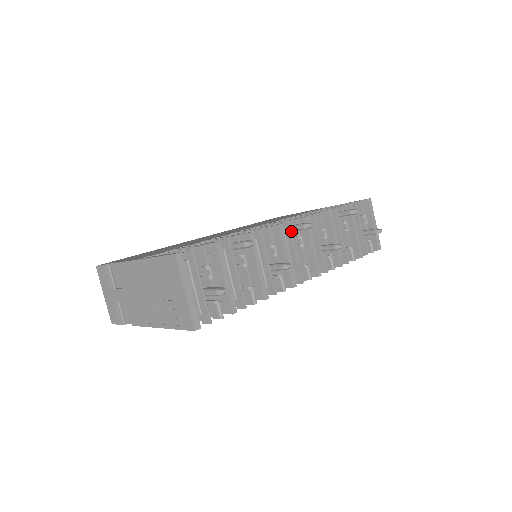
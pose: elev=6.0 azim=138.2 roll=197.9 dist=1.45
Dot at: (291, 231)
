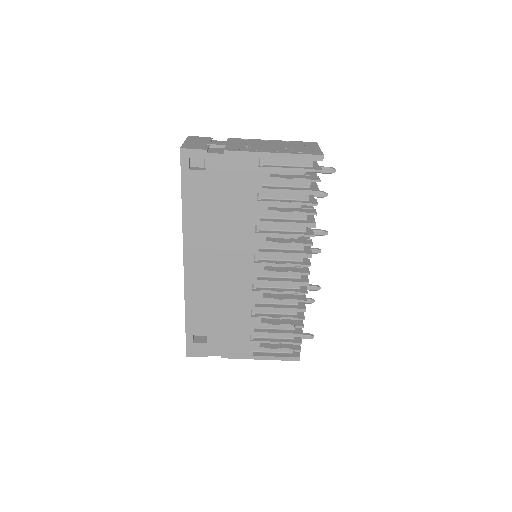
Dot at: occluded
